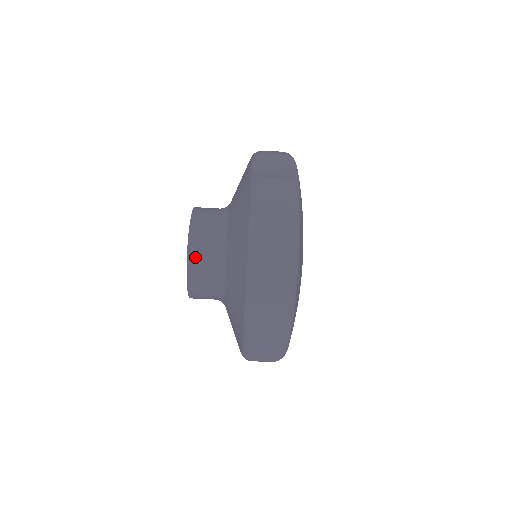
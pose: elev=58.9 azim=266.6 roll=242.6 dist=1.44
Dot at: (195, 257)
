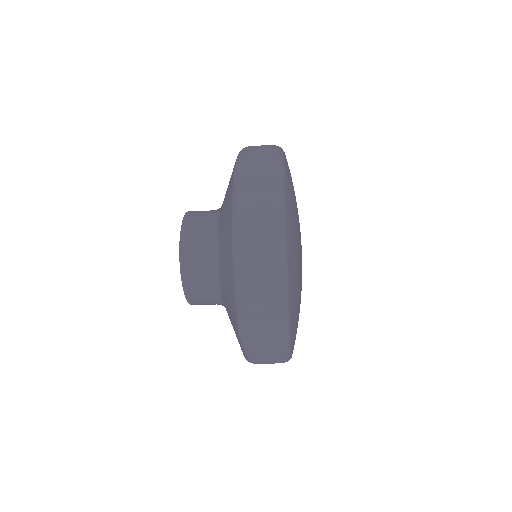
Dot at: (194, 298)
